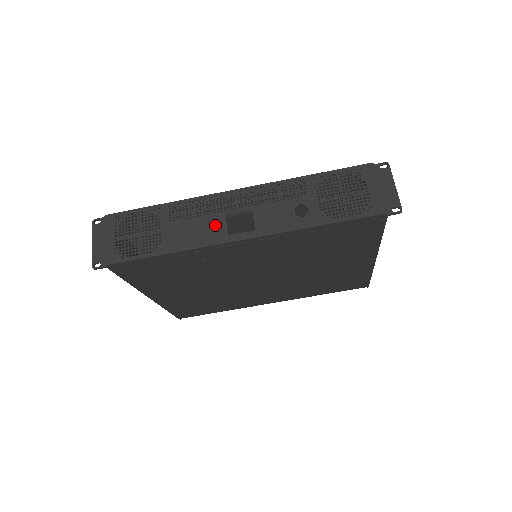
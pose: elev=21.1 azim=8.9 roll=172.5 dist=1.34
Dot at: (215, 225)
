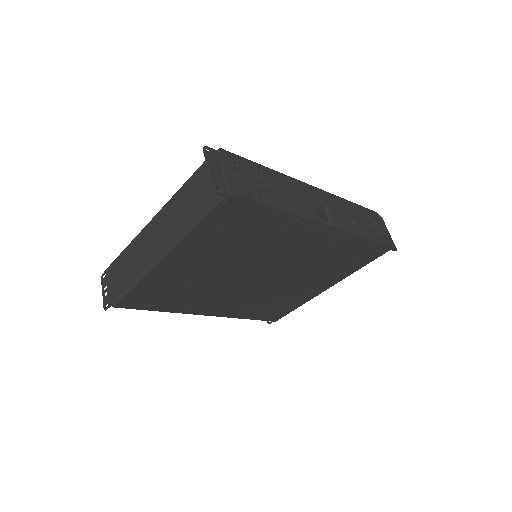
Dot at: (308, 205)
